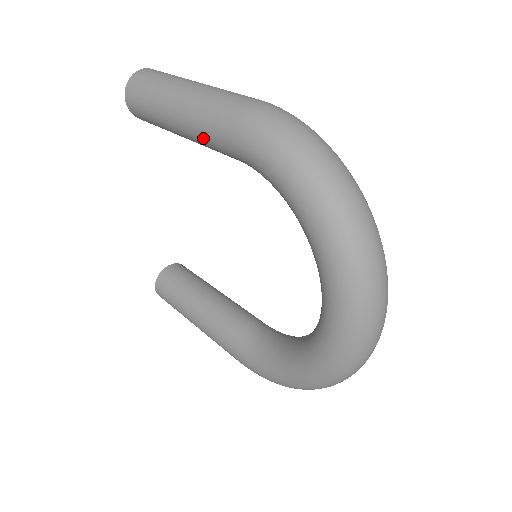
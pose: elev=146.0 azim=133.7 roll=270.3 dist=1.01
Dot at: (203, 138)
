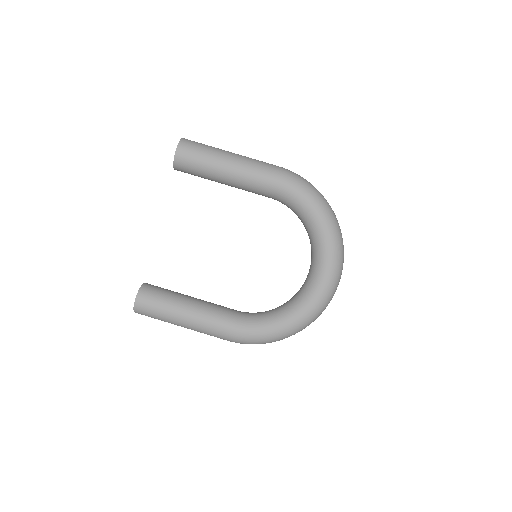
Dot at: (251, 180)
